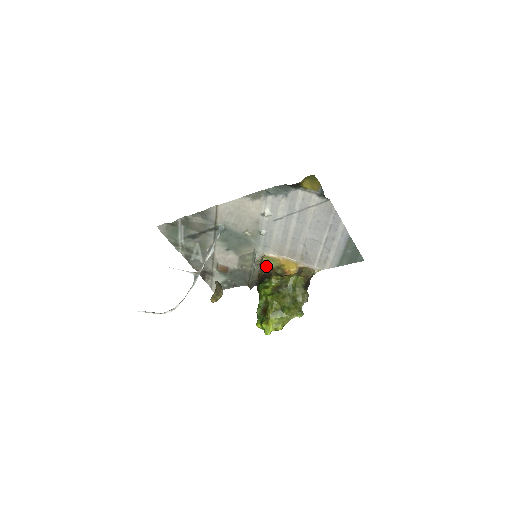
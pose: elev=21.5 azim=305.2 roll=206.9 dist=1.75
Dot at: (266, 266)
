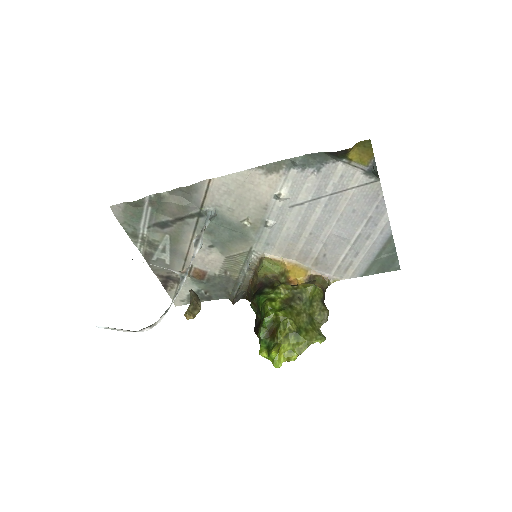
Dot at: (265, 271)
